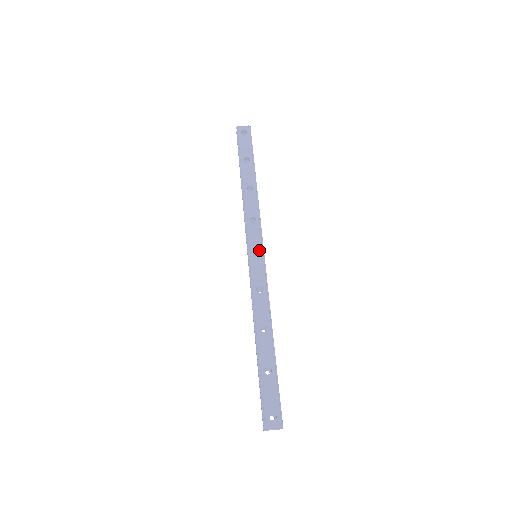
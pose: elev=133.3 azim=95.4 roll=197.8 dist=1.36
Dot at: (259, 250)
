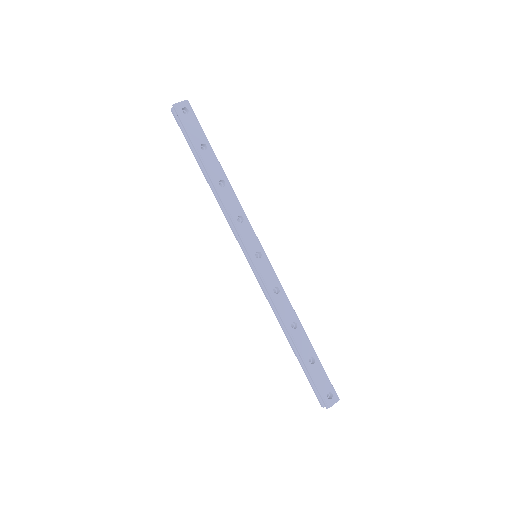
Dot at: (260, 251)
